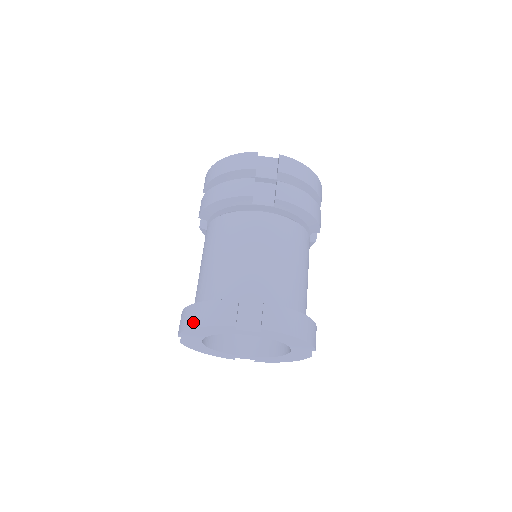
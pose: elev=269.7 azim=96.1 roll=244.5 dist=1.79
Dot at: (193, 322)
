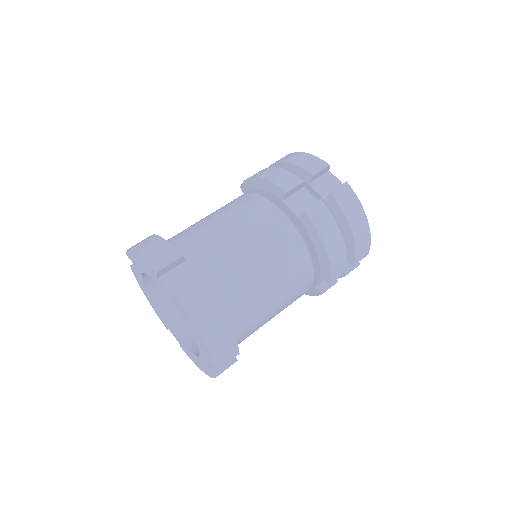
Dot at: (138, 246)
